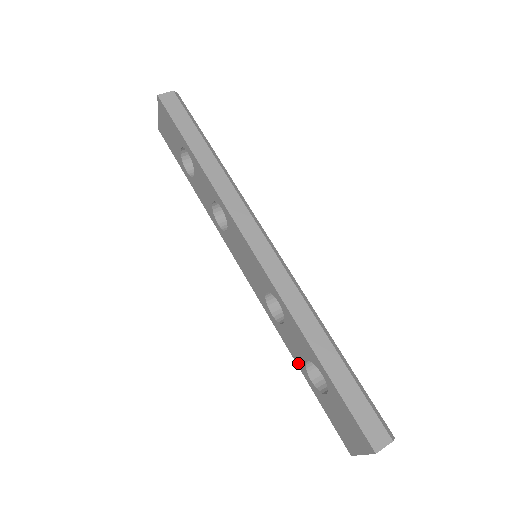
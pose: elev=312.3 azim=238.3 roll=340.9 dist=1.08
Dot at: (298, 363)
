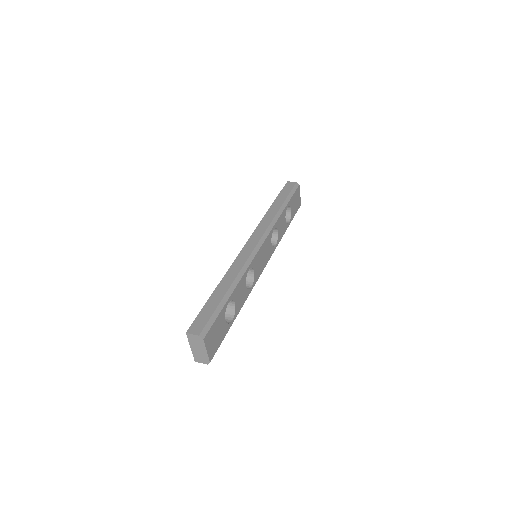
Dot at: occluded
